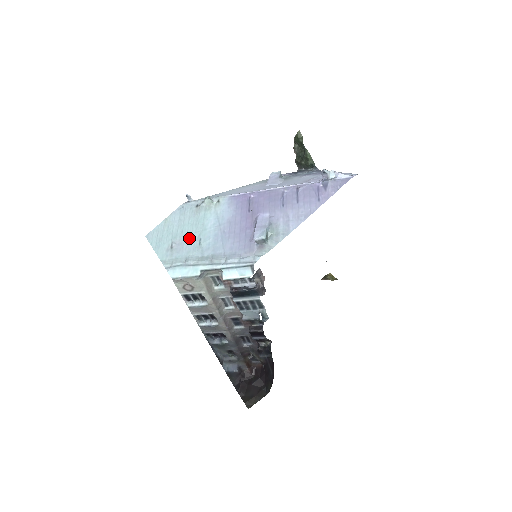
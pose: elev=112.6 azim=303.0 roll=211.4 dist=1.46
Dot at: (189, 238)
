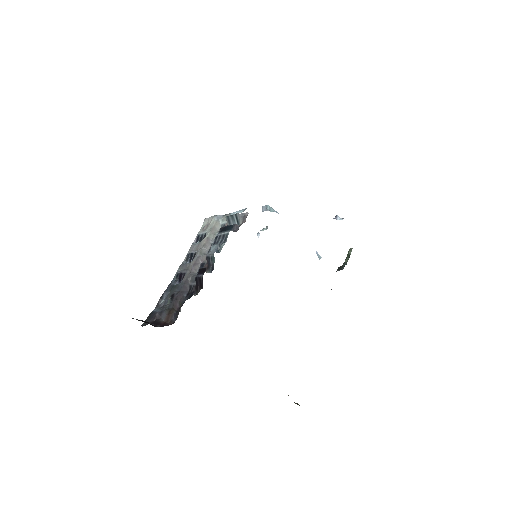
Dot at: occluded
